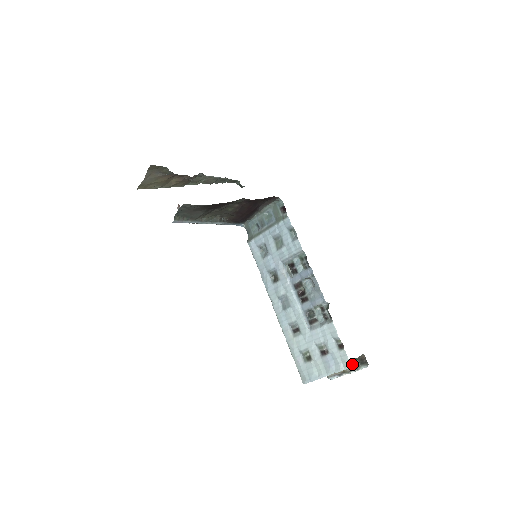
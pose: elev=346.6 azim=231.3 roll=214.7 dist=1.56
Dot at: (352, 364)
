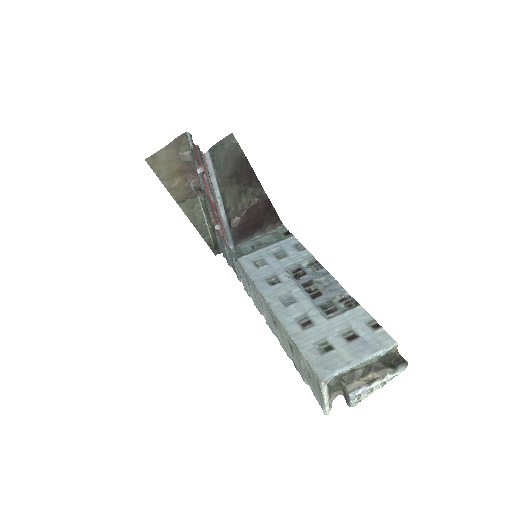
Dot at: (386, 363)
